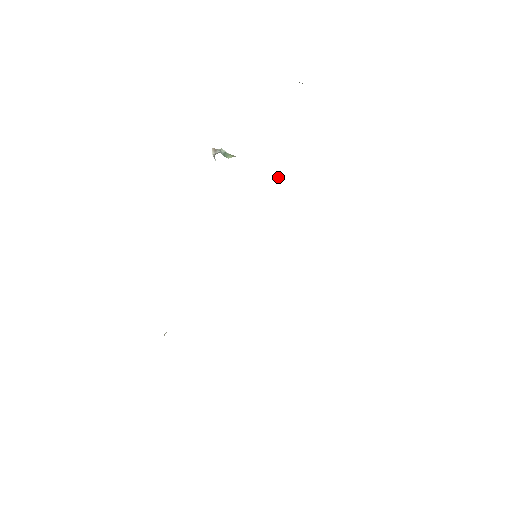
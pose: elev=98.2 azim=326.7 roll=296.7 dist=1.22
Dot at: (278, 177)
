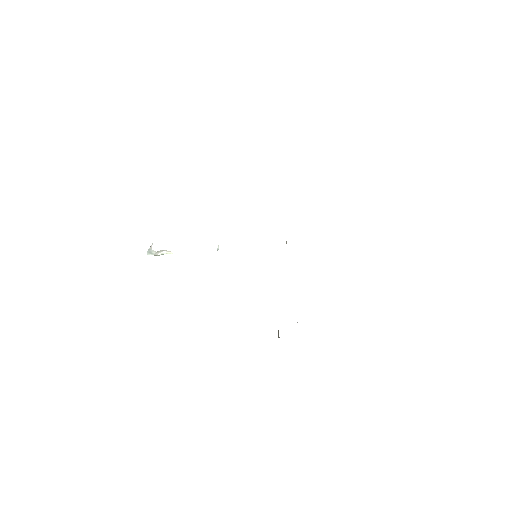
Dot at: occluded
